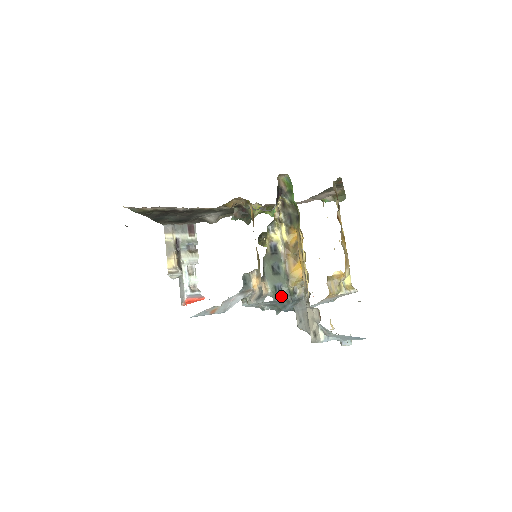
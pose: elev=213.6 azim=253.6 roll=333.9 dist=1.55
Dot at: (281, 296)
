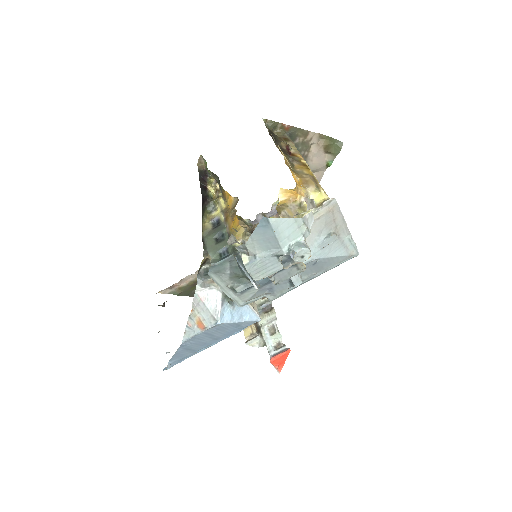
Dot at: (225, 258)
